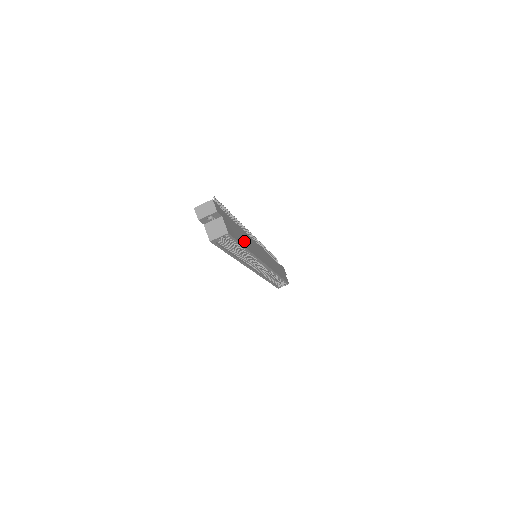
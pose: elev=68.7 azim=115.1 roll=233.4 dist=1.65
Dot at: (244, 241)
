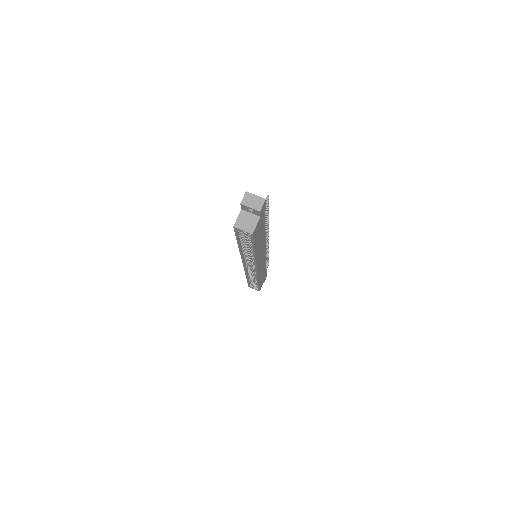
Dot at: (258, 244)
